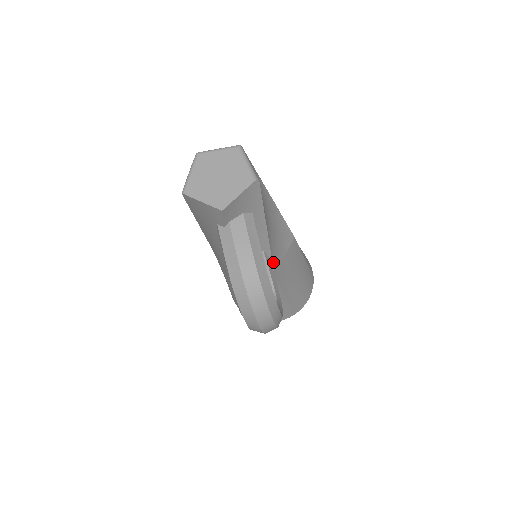
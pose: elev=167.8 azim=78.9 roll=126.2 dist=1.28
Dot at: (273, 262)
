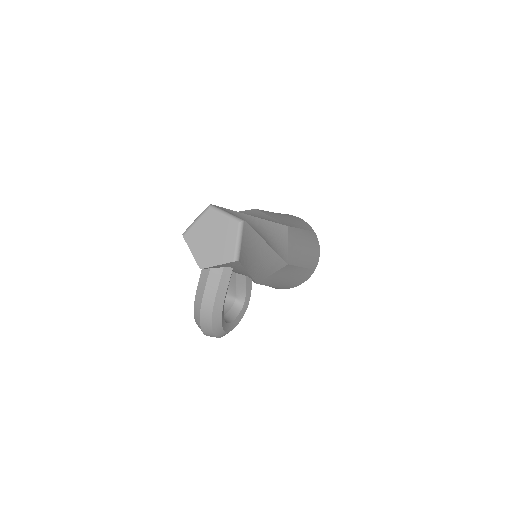
Dot at: (256, 280)
